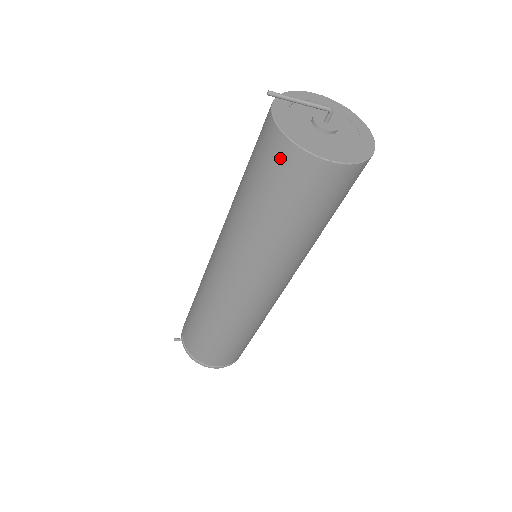
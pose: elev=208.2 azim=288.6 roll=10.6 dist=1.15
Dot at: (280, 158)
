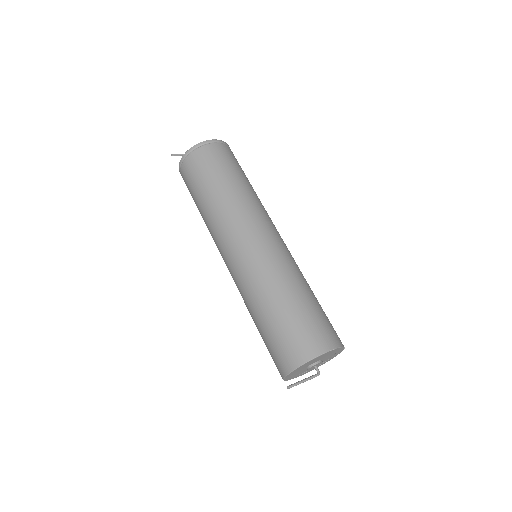
Dot at: occluded
